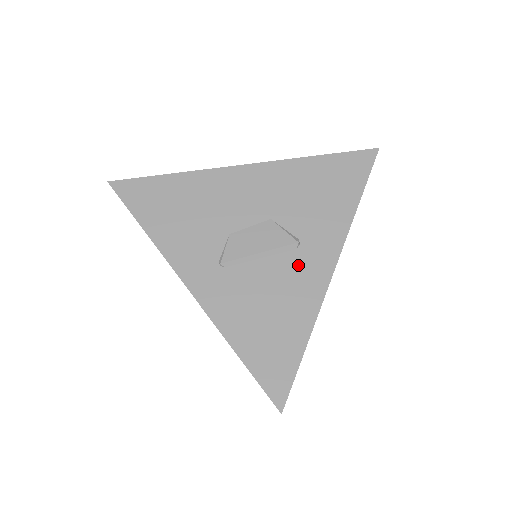
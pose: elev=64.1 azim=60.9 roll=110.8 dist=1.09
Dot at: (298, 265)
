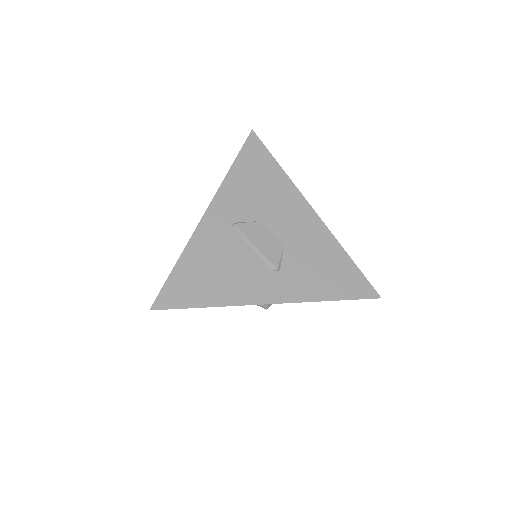
Dot at: (261, 277)
